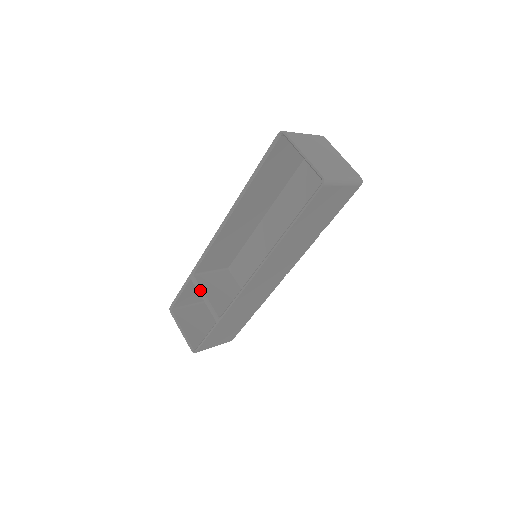
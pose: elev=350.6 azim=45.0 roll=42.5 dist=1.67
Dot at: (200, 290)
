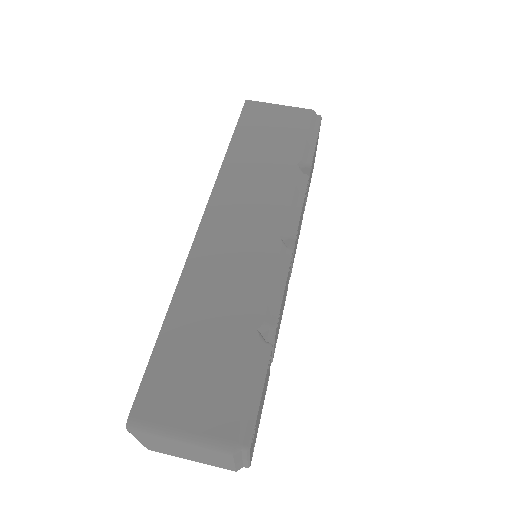
Dot at: occluded
